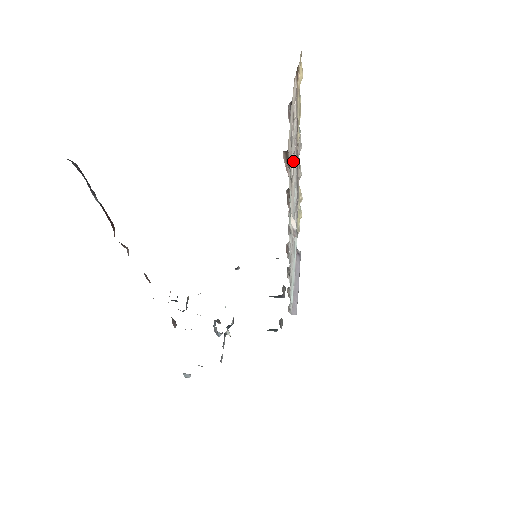
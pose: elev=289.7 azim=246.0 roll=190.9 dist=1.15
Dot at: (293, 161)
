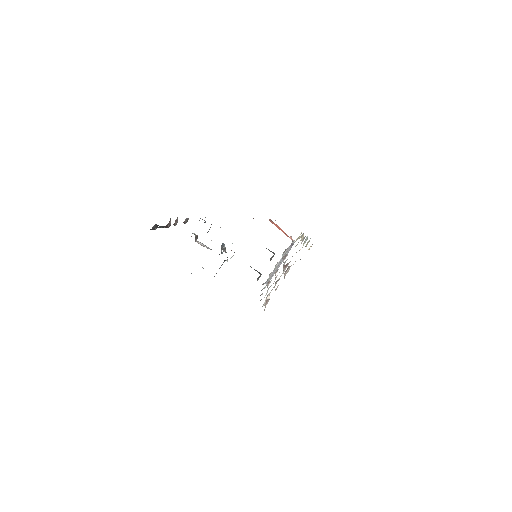
Dot at: occluded
